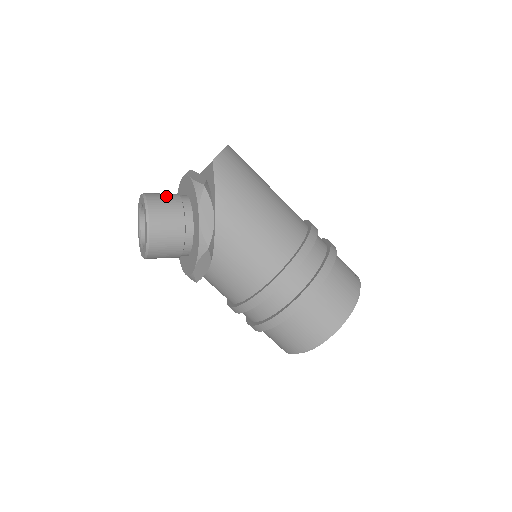
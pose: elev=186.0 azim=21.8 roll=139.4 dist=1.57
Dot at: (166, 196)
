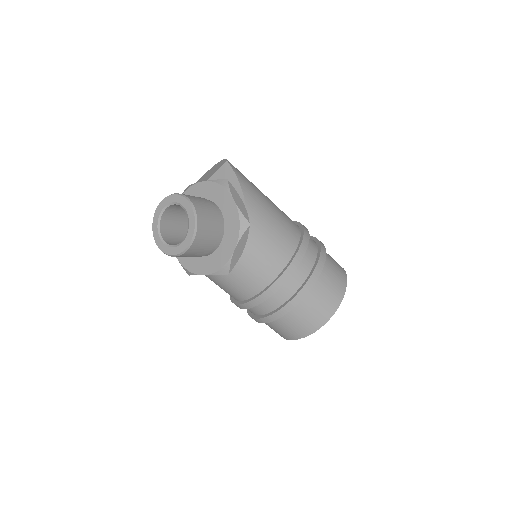
Dot at: occluded
